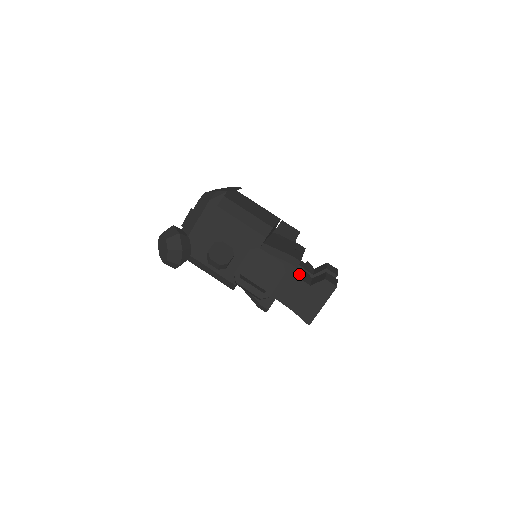
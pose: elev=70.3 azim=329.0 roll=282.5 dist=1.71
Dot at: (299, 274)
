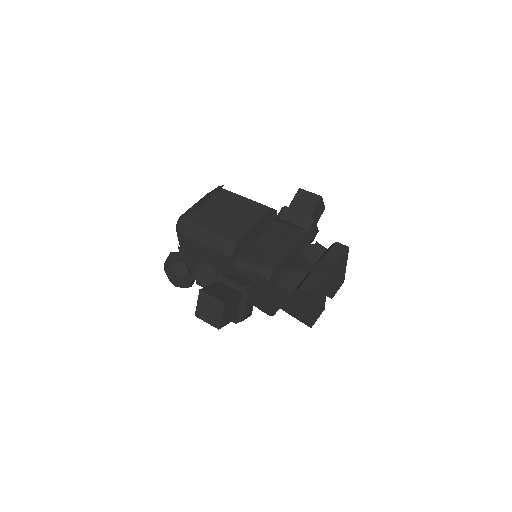
Dot at: (285, 278)
